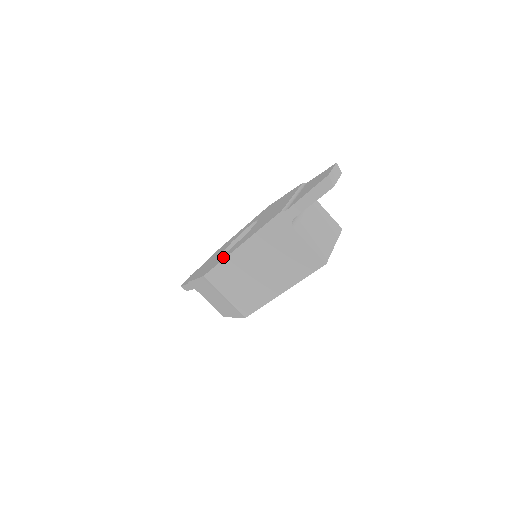
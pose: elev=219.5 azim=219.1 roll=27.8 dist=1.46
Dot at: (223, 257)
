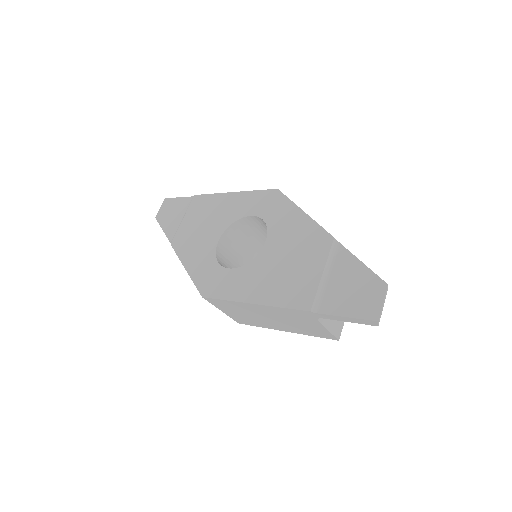
Dot at: (227, 287)
